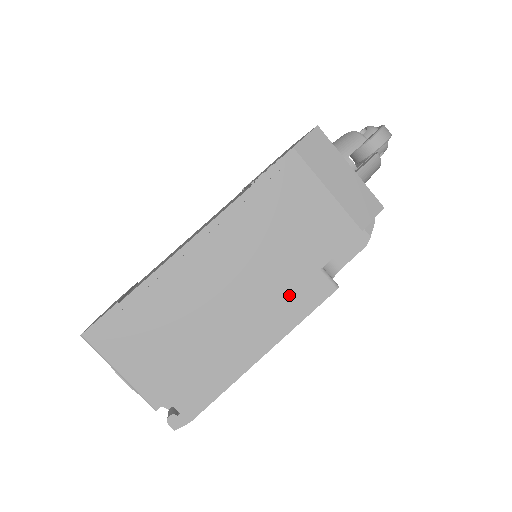
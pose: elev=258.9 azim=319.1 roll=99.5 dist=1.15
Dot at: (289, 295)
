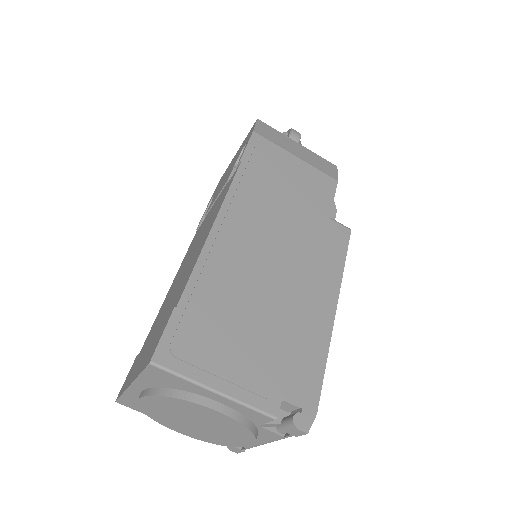
Dot at: (321, 247)
